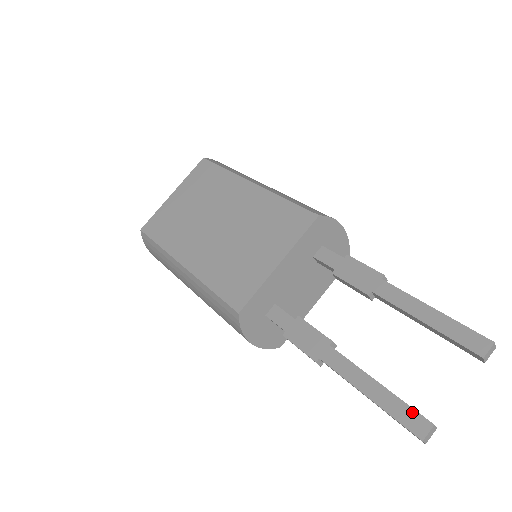
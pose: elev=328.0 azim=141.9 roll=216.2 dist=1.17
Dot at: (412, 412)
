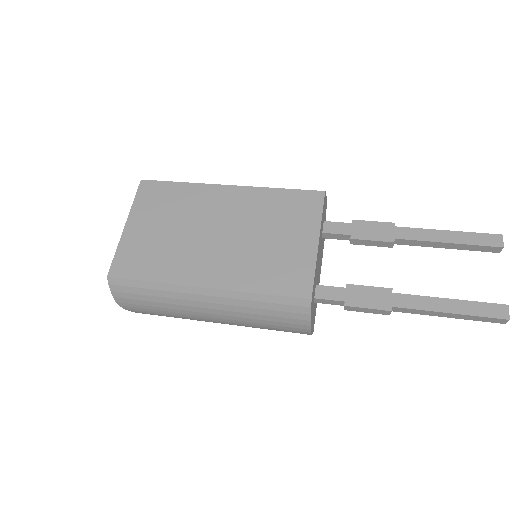
Dot at: (489, 305)
